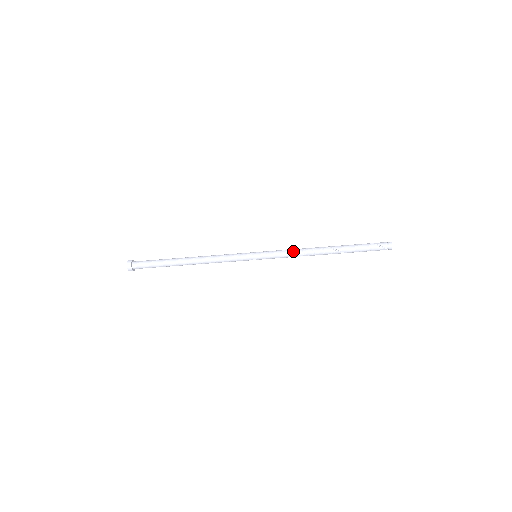
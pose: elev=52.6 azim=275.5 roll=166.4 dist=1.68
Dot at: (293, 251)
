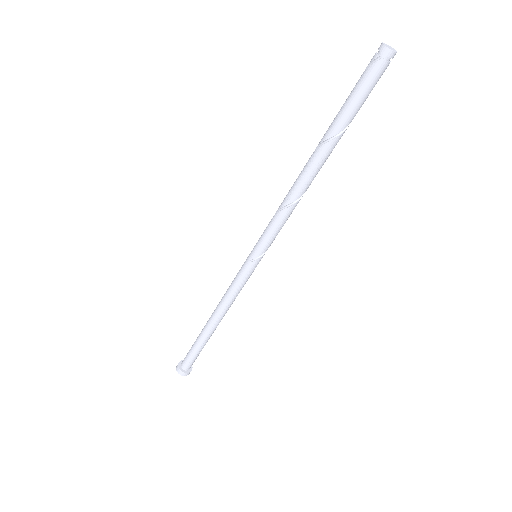
Dot at: (279, 207)
